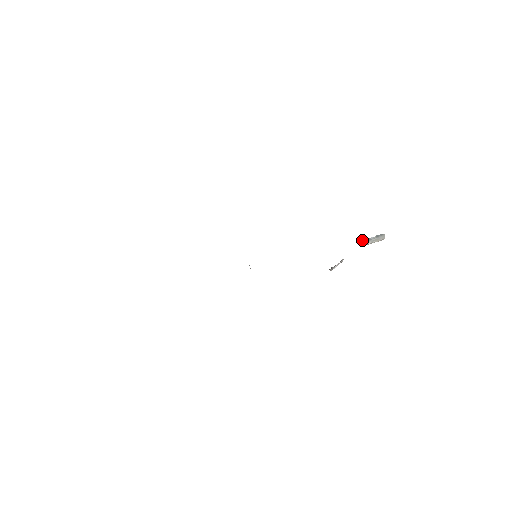
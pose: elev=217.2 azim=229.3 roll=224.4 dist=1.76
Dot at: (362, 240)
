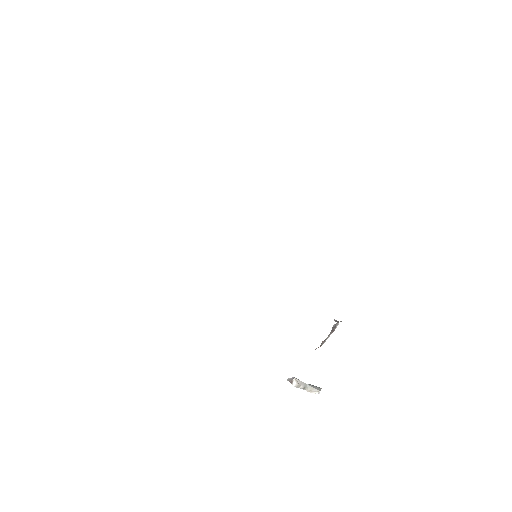
Dot at: occluded
